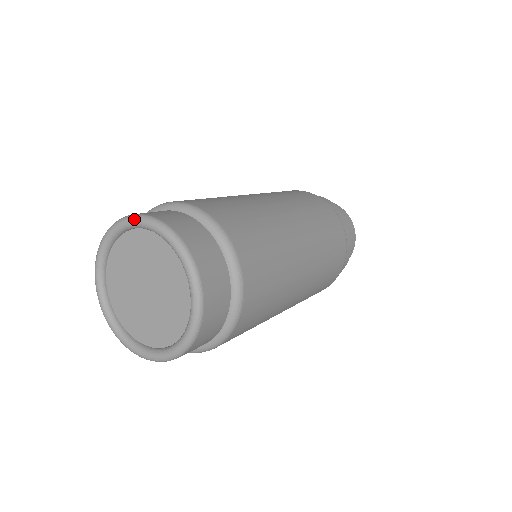
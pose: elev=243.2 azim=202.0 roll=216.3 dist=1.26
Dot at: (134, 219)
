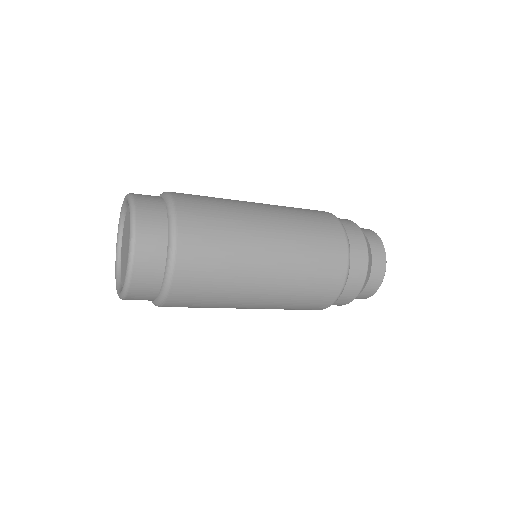
Dot at: (130, 209)
